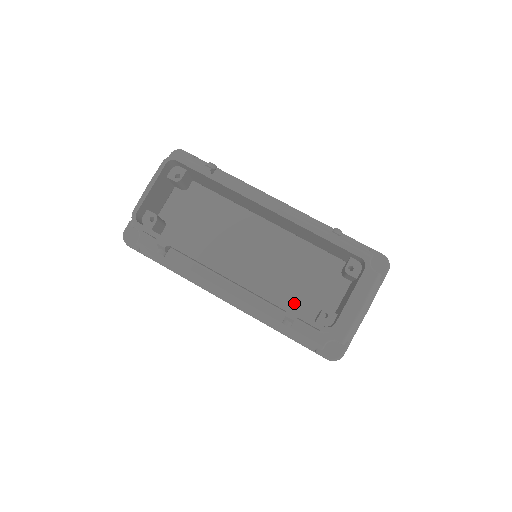
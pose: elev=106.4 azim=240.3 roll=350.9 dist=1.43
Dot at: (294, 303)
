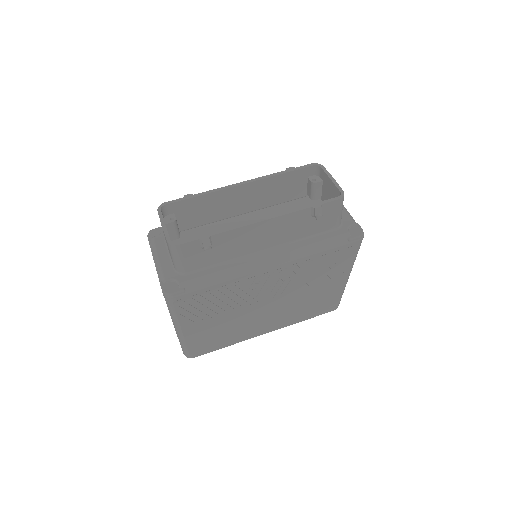
Dot at: occluded
